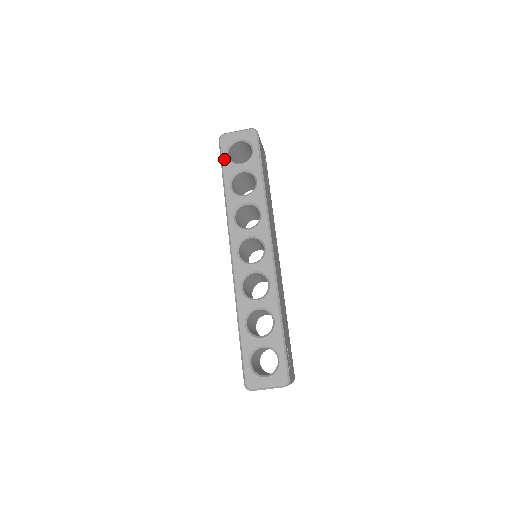
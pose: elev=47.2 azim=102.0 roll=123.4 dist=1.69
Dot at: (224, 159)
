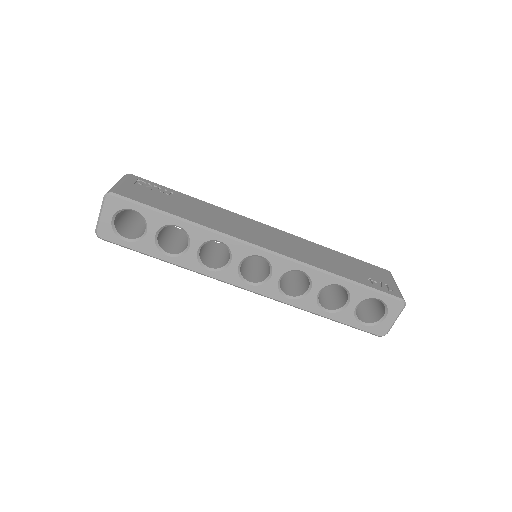
Dot at: (130, 246)
